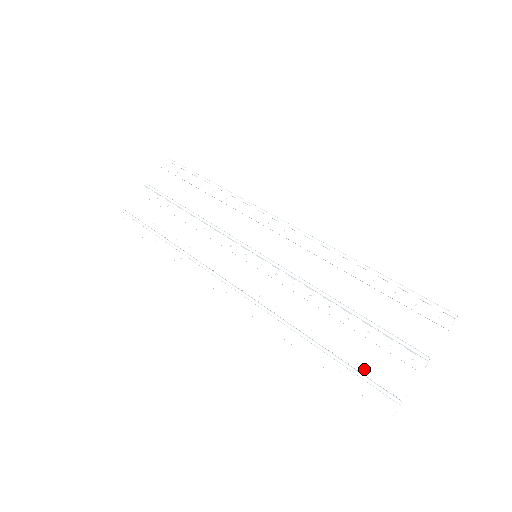
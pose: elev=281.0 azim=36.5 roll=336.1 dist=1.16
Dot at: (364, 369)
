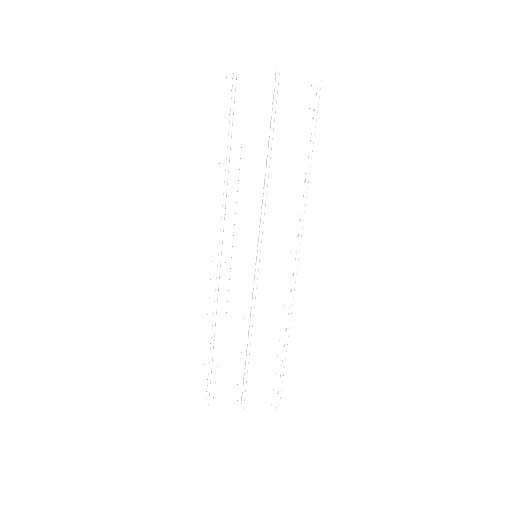
Dot at: (215, 377)
